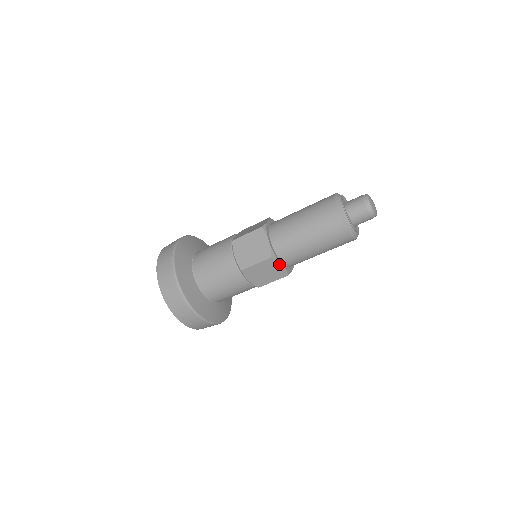
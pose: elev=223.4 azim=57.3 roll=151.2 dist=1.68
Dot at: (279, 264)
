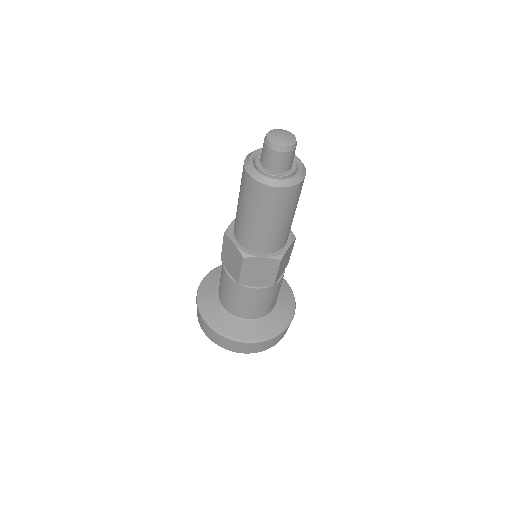
Dot at: (258, 258)
